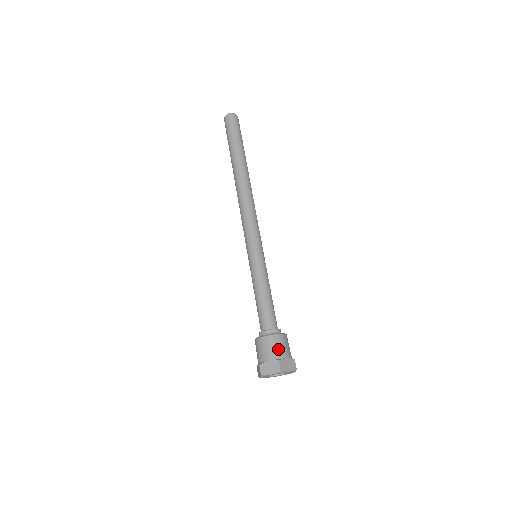
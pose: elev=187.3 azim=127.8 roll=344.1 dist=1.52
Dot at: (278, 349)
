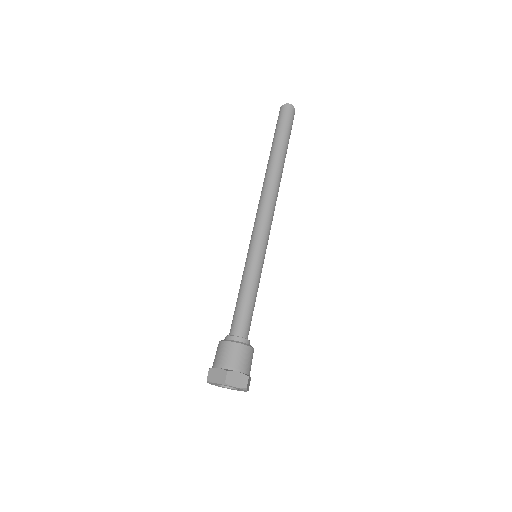
Dot at: (233, 359)
